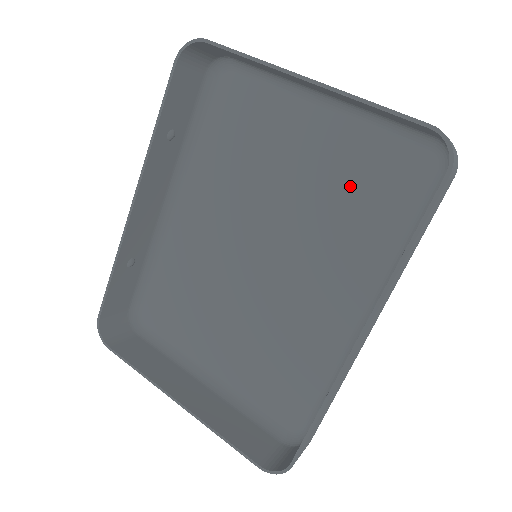
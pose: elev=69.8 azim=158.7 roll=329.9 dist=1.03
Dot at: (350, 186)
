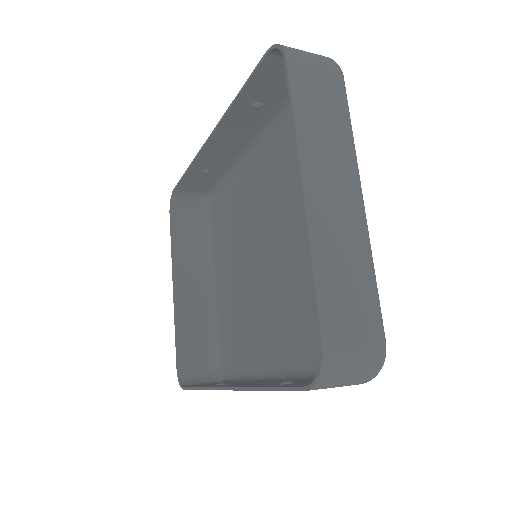
Dot at: occluded
